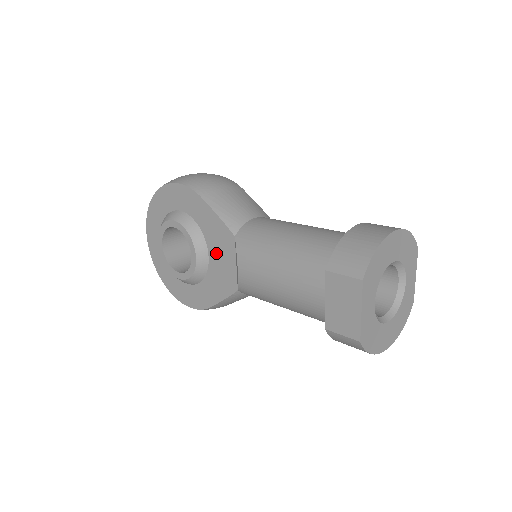
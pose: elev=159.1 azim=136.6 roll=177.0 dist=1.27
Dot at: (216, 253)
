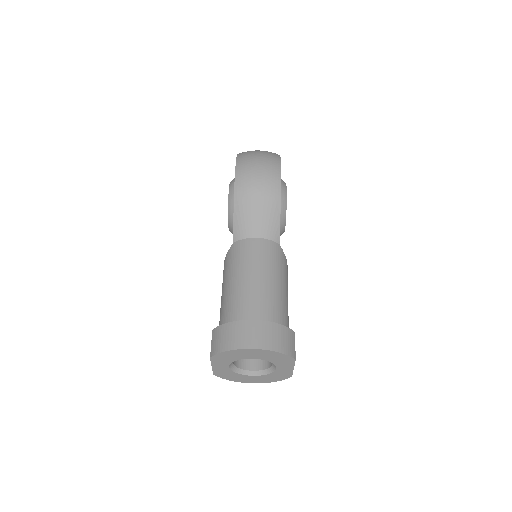
Dot at: occluded
